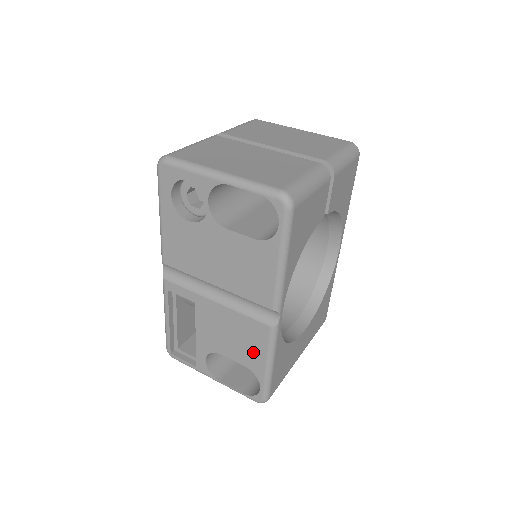
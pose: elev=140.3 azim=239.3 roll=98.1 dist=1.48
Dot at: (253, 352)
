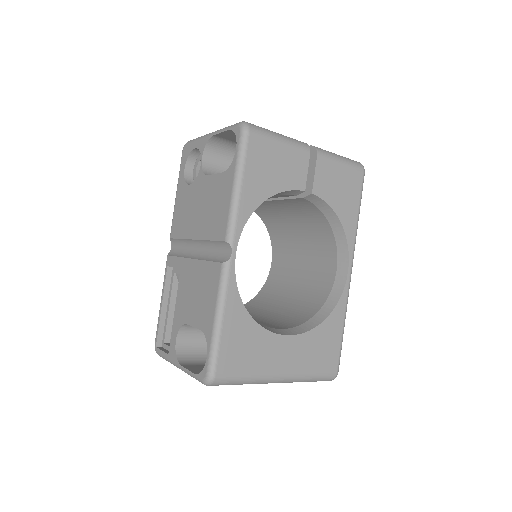
Dot at: (208, 305)
